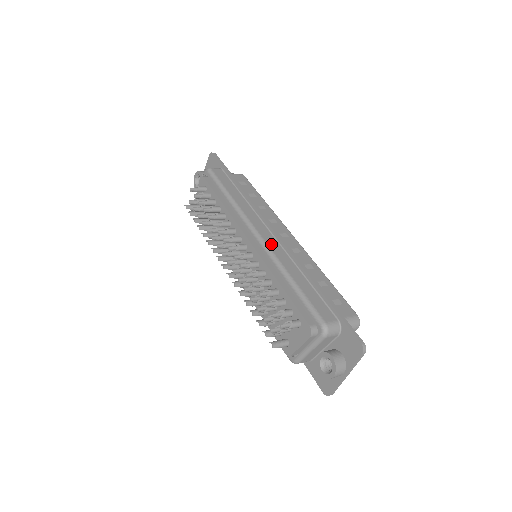
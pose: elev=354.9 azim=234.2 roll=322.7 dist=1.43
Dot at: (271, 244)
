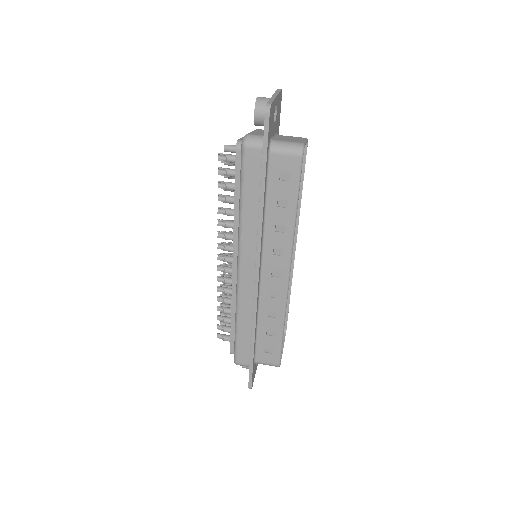
Dot at: (244, 287)
